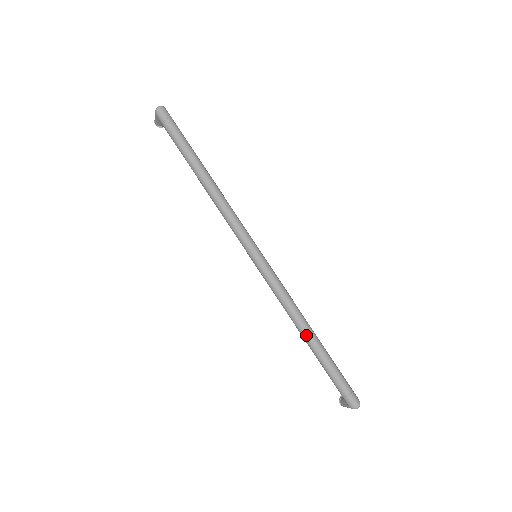
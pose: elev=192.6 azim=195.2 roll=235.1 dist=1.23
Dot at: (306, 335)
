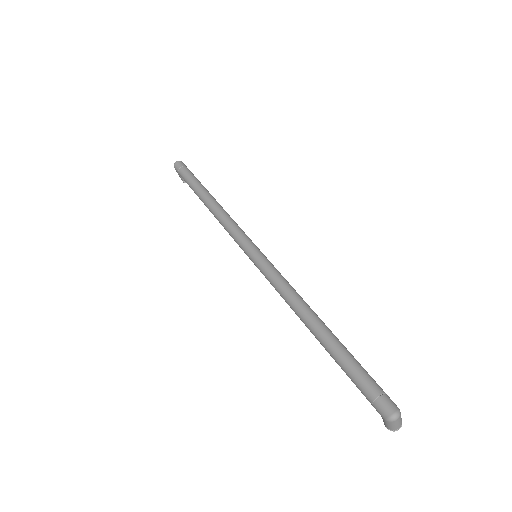
Dot at: (311, 326)
